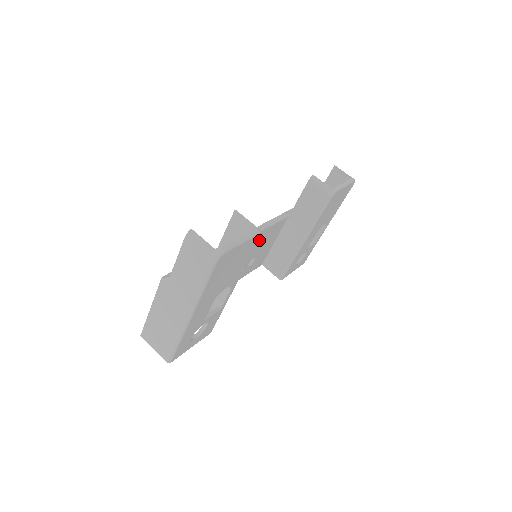
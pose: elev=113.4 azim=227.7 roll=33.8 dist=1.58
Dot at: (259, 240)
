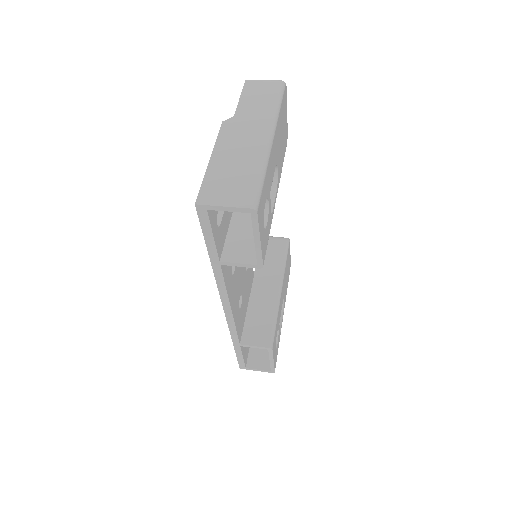
Dot at: occluded
